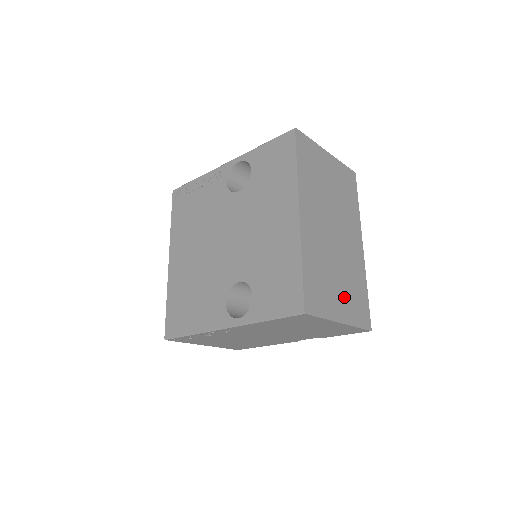
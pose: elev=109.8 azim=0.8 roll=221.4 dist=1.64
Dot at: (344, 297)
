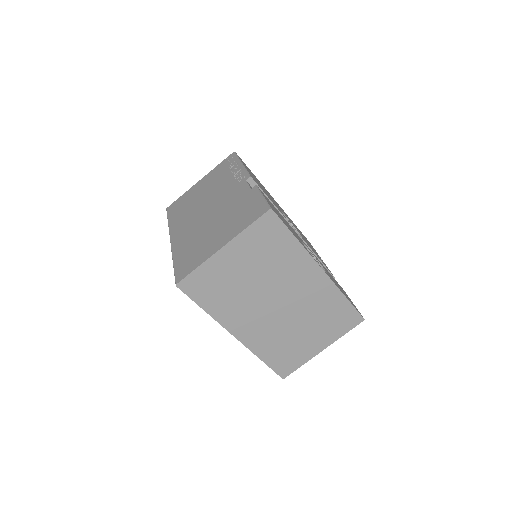
Dot at: (317, 333)
